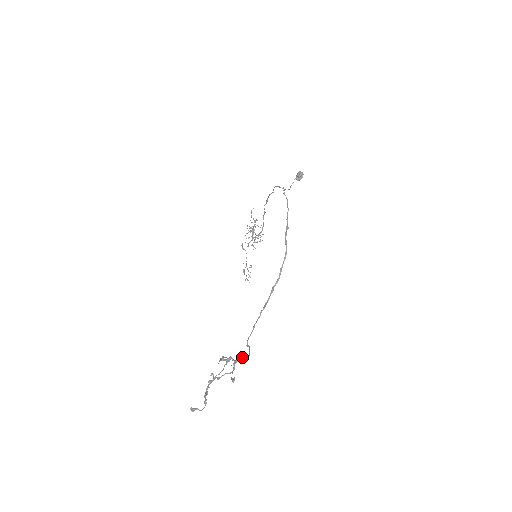
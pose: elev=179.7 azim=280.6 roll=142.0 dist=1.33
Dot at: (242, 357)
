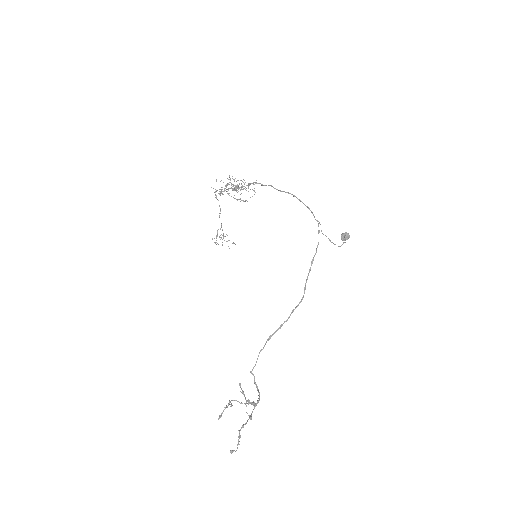
Dot at: occluded
